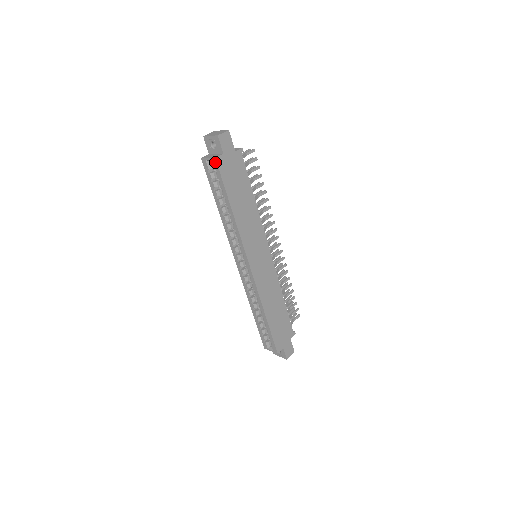
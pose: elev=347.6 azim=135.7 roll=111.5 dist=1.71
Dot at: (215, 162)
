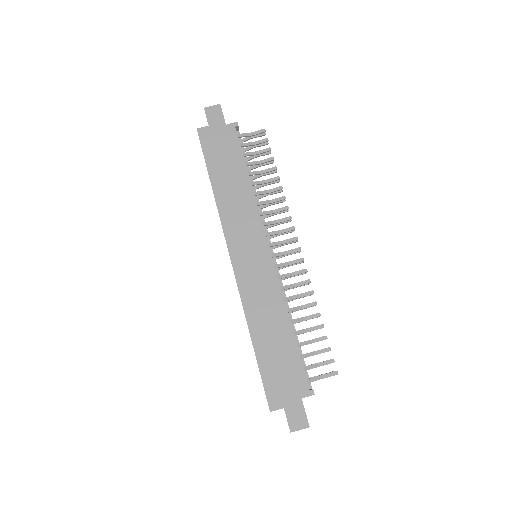
Dot at: (198, 134)
